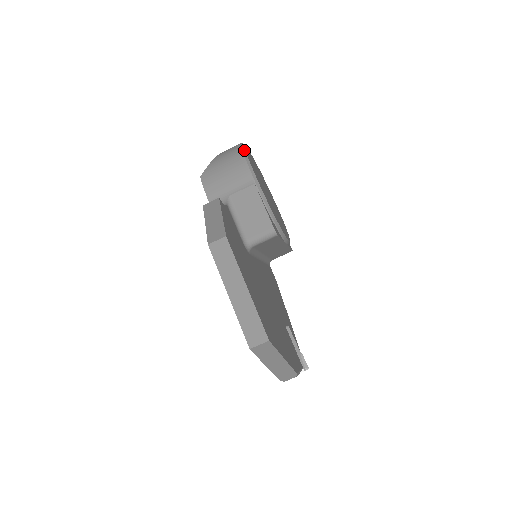
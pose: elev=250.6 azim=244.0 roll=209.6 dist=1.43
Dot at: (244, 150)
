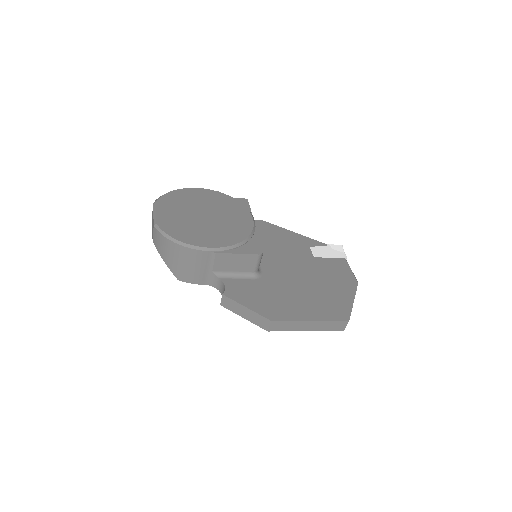
Dot at: (175, 240)
